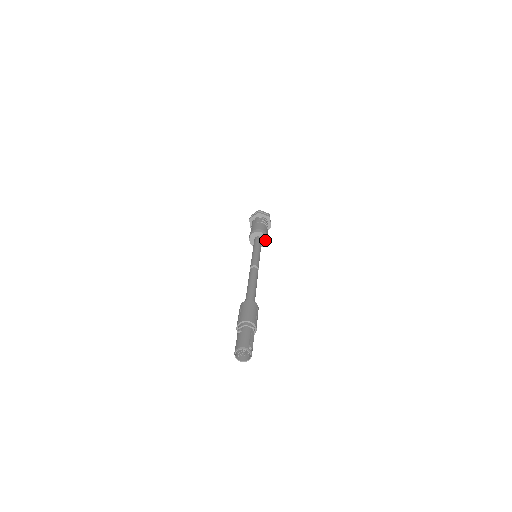
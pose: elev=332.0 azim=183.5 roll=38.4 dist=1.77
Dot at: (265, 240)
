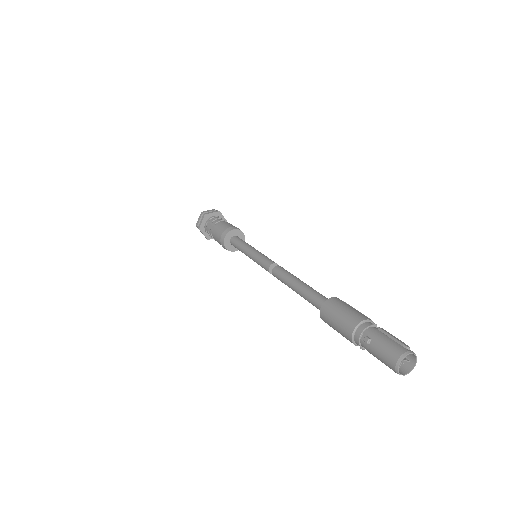
Dot at: (242, 236)
